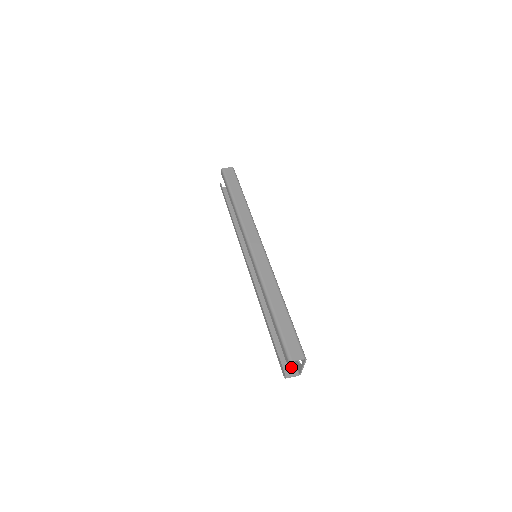
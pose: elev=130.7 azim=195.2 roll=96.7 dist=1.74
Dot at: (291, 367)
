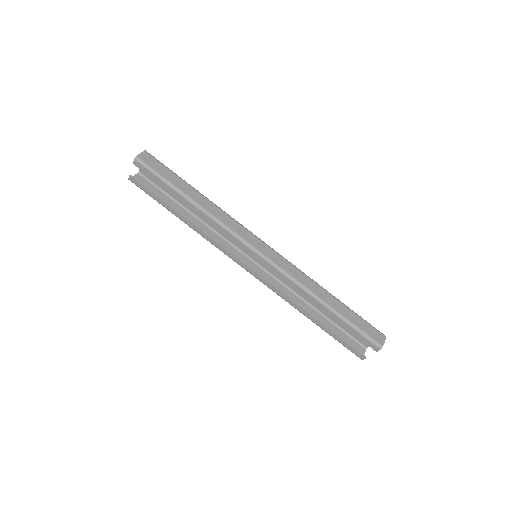
Dot at: (357, 346)
